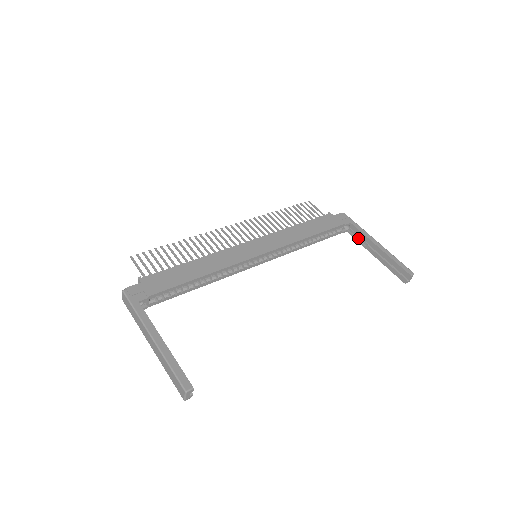
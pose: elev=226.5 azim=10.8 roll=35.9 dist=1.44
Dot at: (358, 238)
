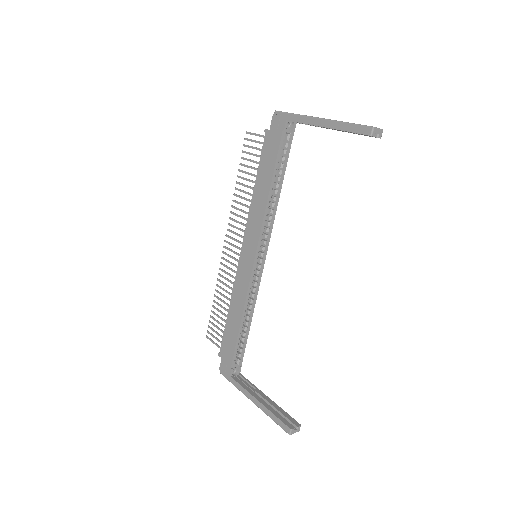
Dot at: occluded
